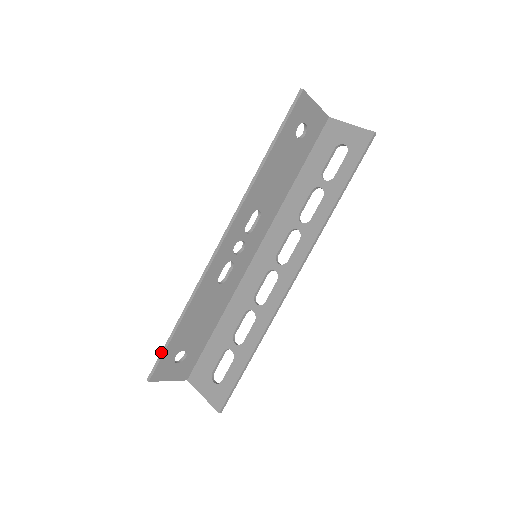
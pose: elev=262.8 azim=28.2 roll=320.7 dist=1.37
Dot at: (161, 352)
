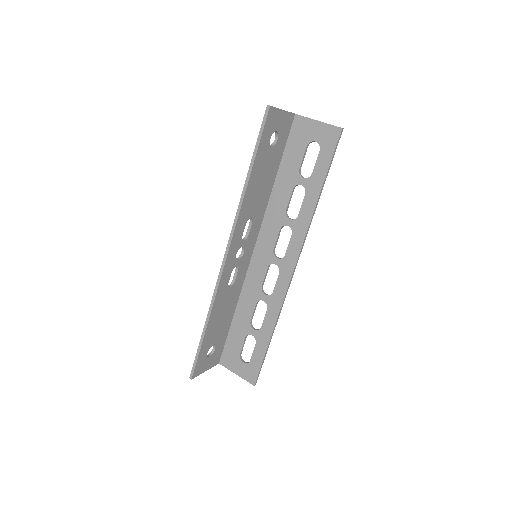
Dot at: (196, 355)
